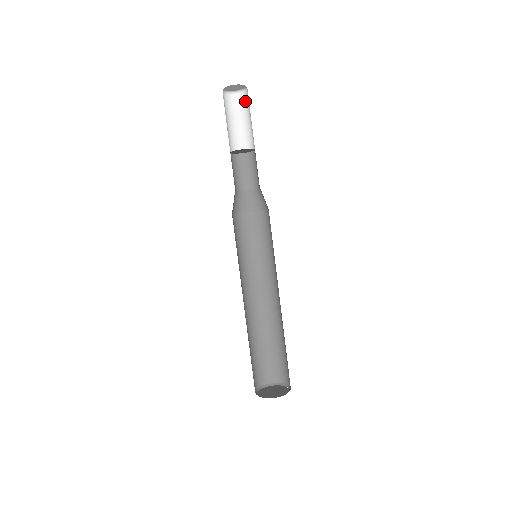
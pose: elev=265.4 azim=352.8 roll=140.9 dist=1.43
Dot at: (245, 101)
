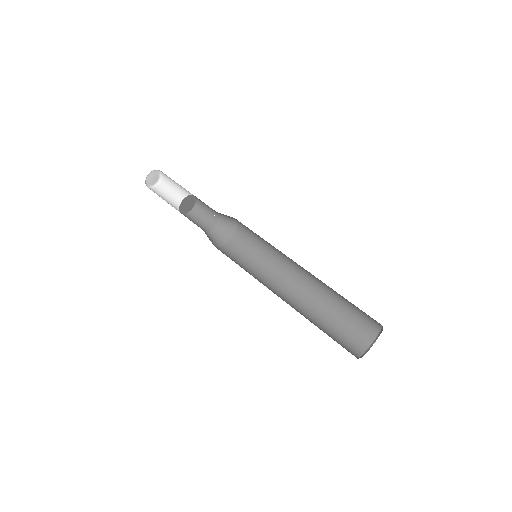
Dot at: (161, 190)
